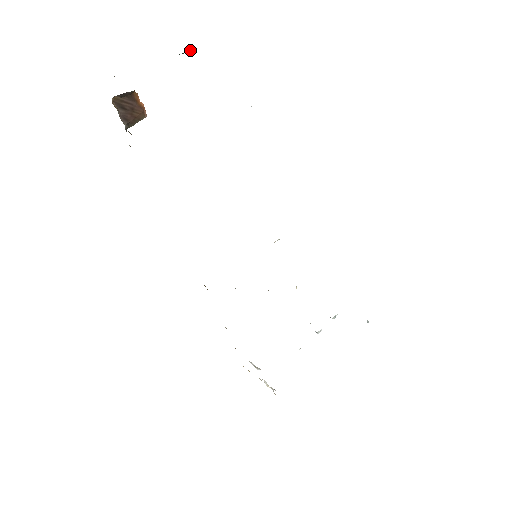
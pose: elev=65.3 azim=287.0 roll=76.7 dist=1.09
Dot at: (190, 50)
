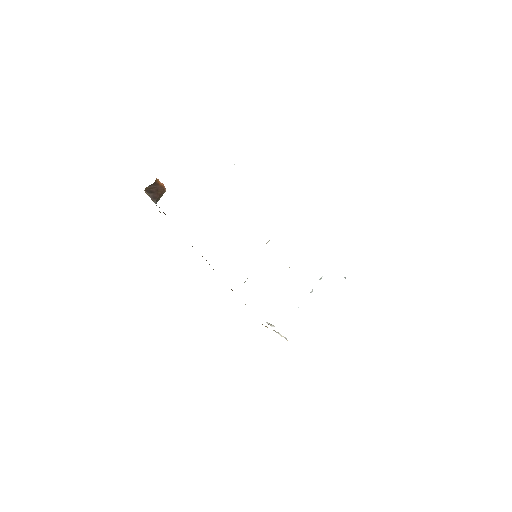
Dot at: occluded
